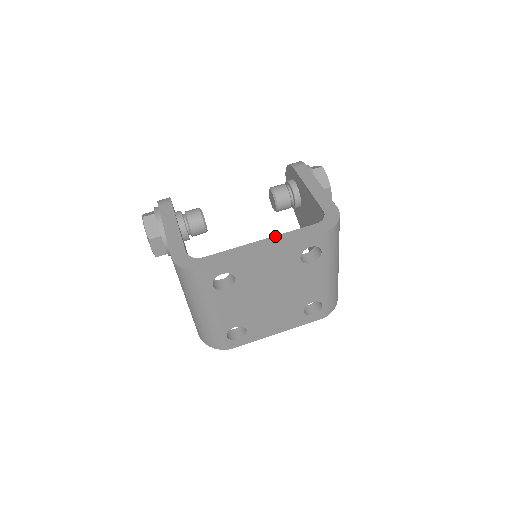
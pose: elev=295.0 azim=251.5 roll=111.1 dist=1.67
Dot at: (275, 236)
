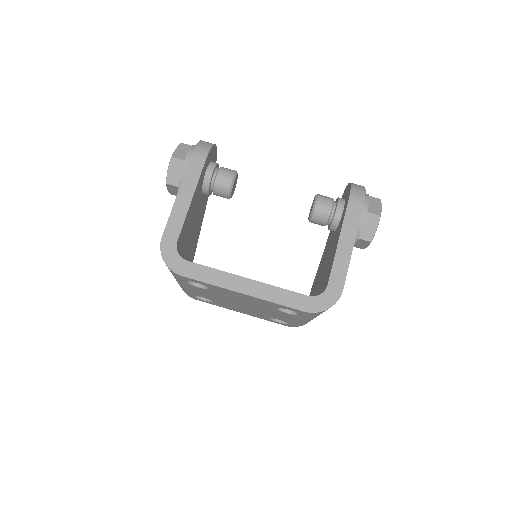
Dot at: (263, 283)
